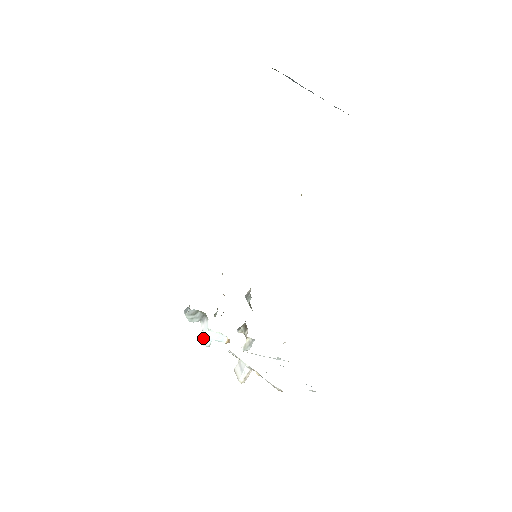
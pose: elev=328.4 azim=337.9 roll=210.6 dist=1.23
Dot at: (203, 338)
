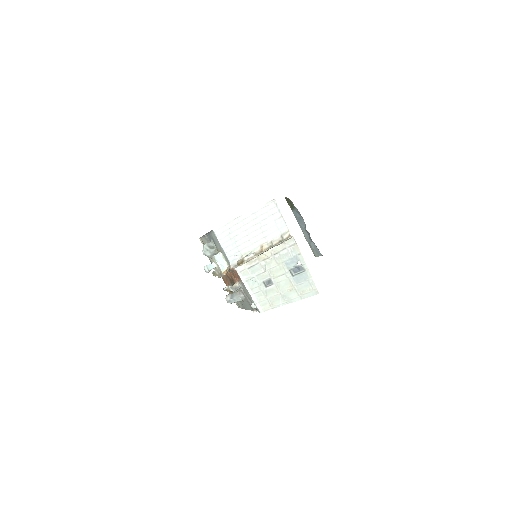
Dot at: (207, 265)
